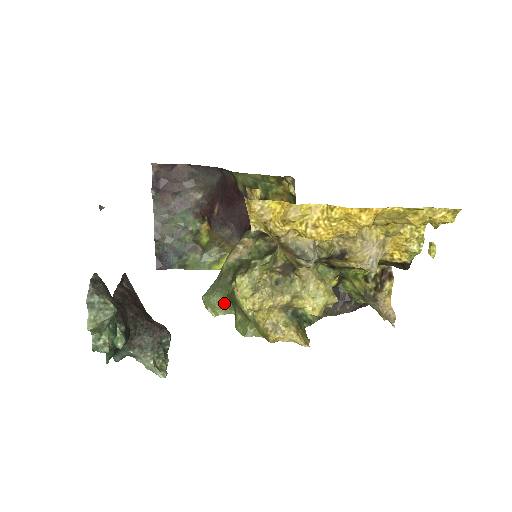
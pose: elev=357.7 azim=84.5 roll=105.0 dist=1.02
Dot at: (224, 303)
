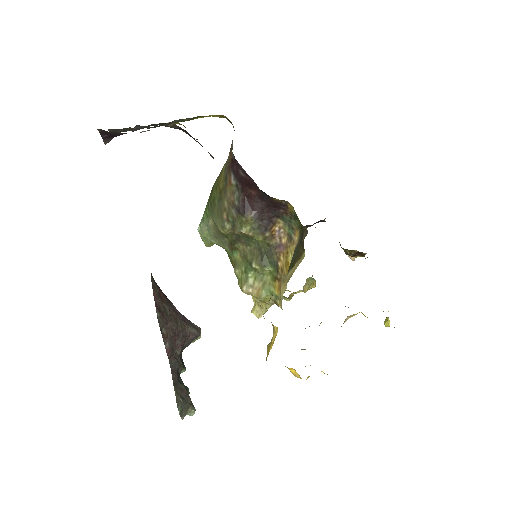
Dot at: occluded
